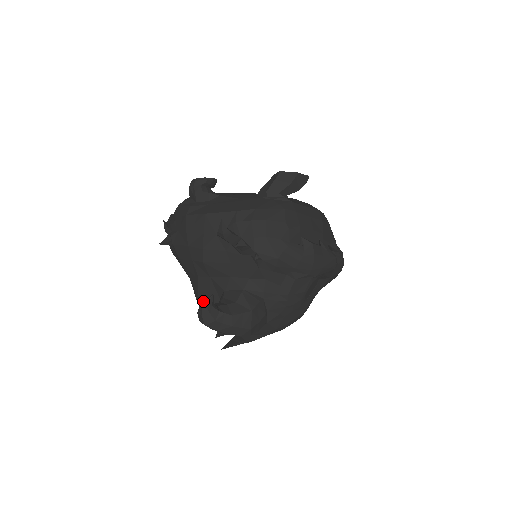
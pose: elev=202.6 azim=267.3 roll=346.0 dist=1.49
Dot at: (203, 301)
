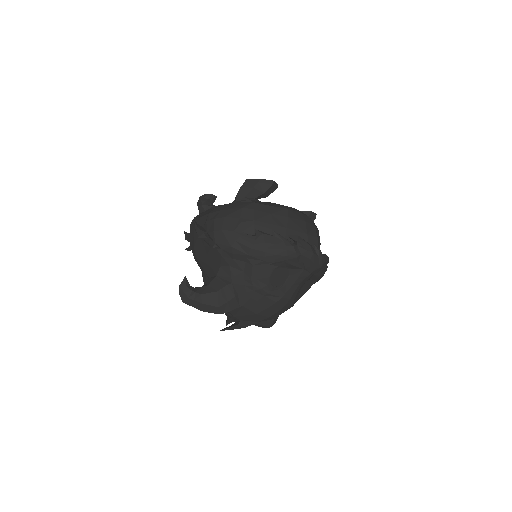
Dot at: occluded
